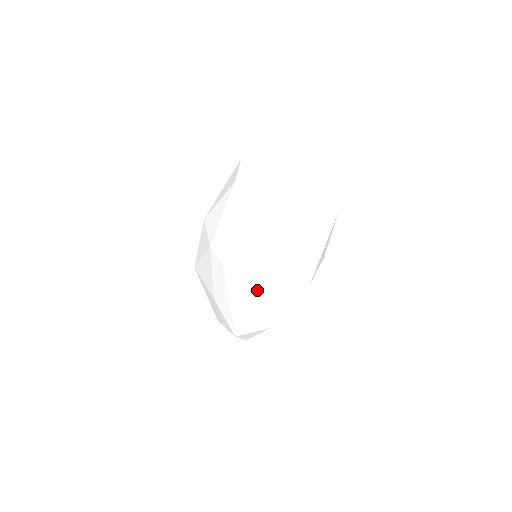
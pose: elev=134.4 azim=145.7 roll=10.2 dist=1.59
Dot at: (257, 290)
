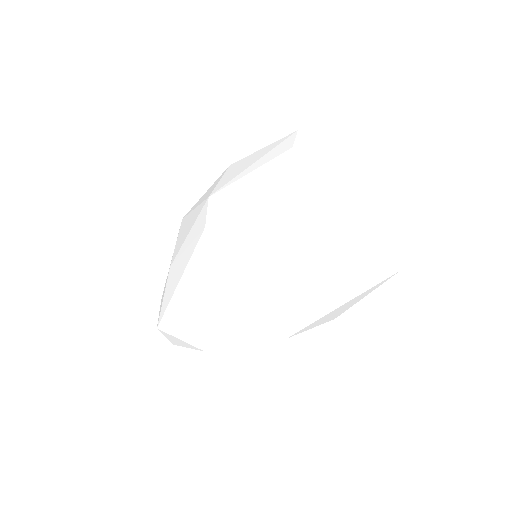
Dot at: (219, 290)
